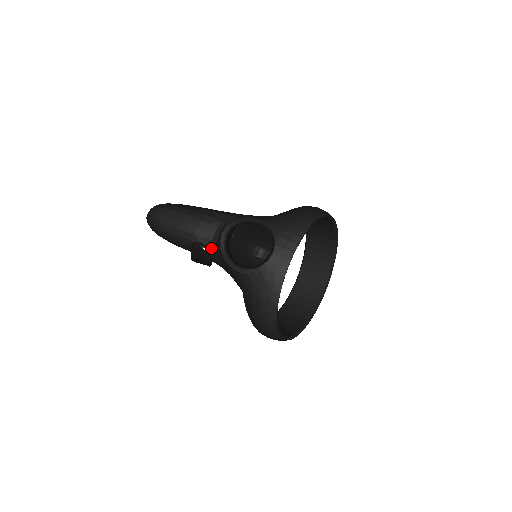
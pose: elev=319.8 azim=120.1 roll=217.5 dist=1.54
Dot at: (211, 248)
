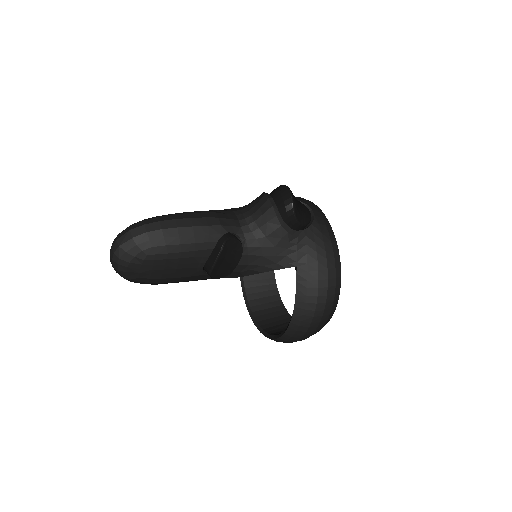
Dot at: (244, 235)
